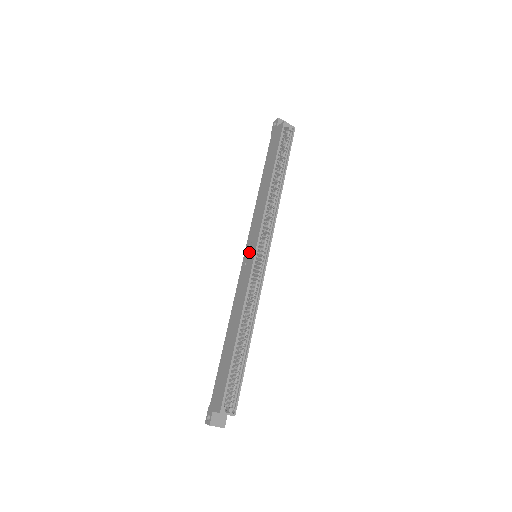
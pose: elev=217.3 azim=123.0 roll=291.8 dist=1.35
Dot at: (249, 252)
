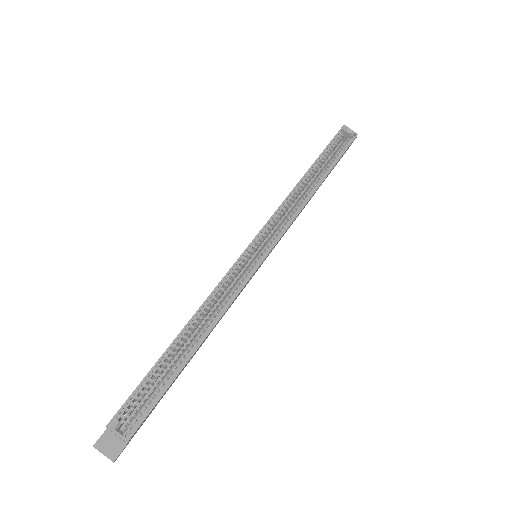
Dot at: occluded
